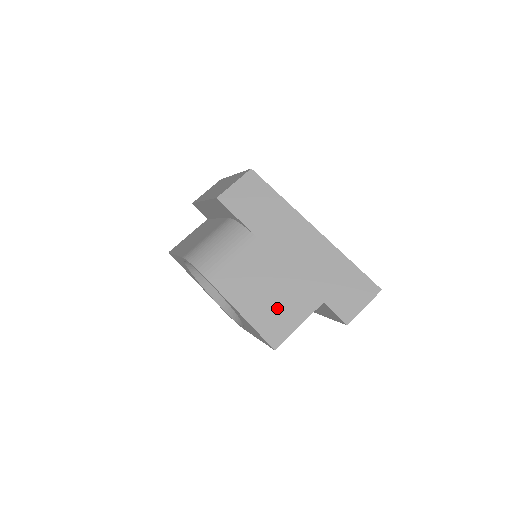
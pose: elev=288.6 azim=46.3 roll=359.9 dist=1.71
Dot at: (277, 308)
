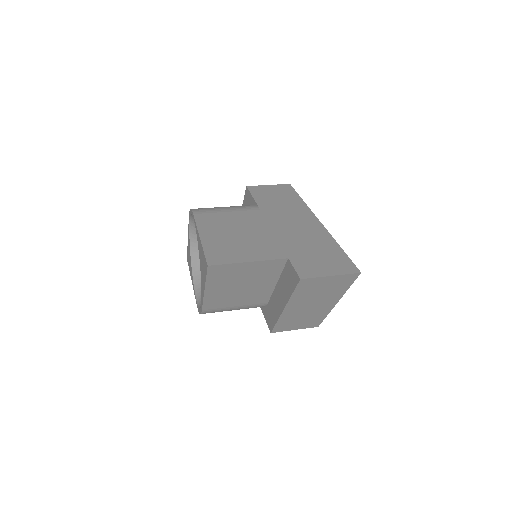
Dot at: (238, 245)
